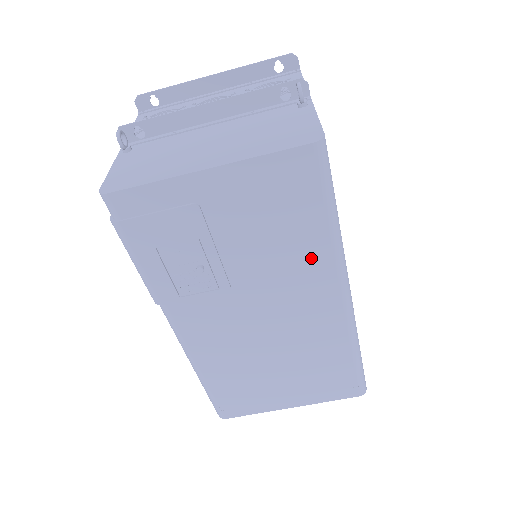
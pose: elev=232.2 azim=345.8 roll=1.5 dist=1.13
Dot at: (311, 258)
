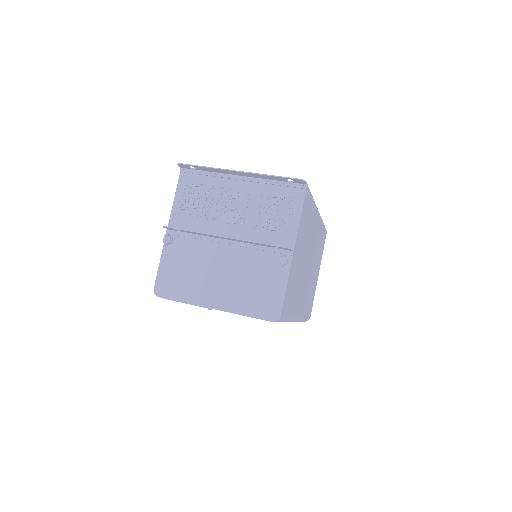
Dot at: occluded
